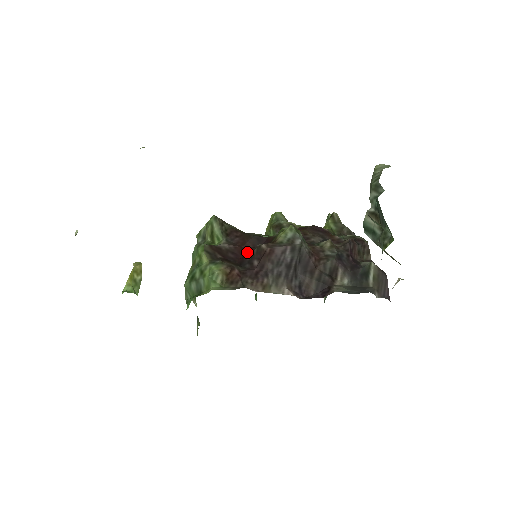
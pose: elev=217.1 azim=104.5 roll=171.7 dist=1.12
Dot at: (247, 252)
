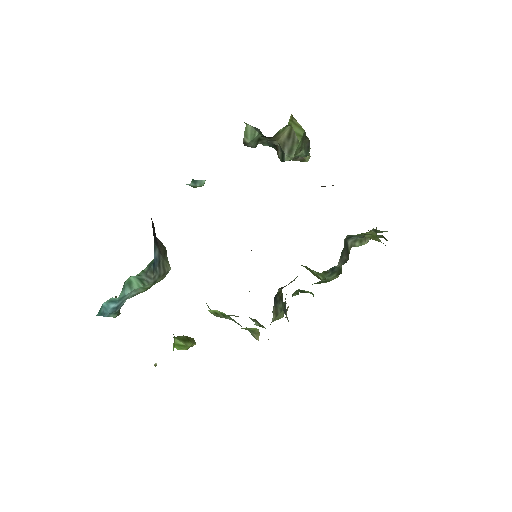
Dot at: occluded
